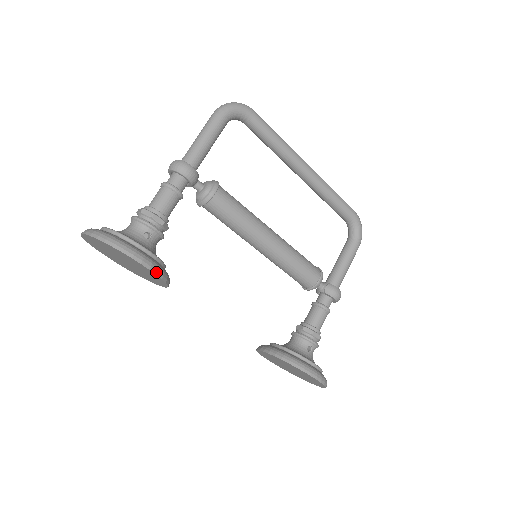
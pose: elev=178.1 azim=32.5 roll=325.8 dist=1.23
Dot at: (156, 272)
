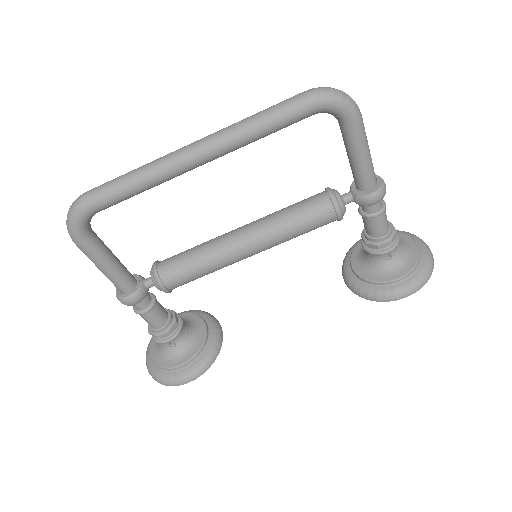
Dot at: (201, 374)
